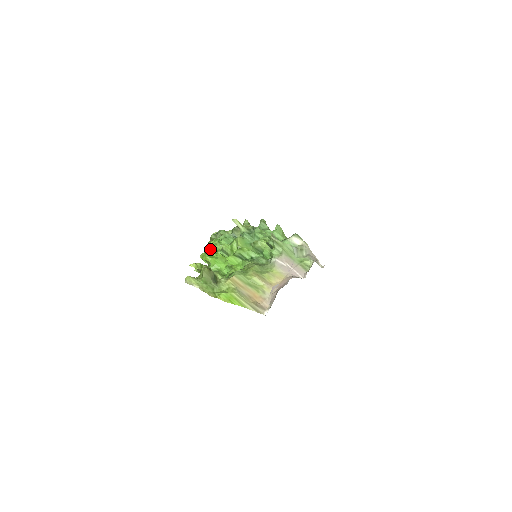
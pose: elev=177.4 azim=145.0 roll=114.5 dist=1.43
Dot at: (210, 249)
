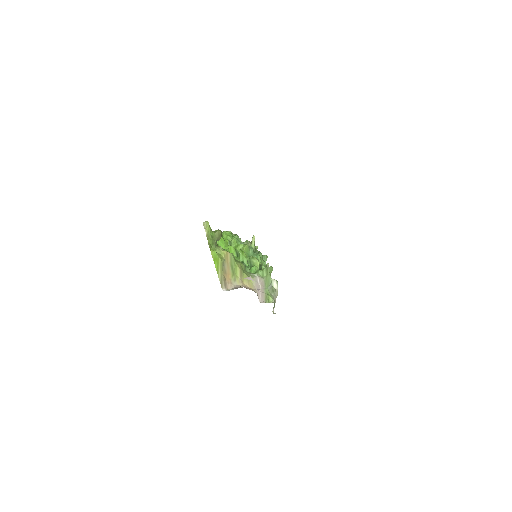
Dot at: (223, 234)
